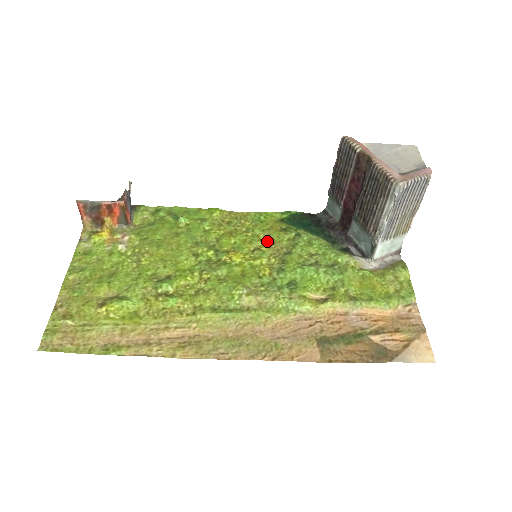
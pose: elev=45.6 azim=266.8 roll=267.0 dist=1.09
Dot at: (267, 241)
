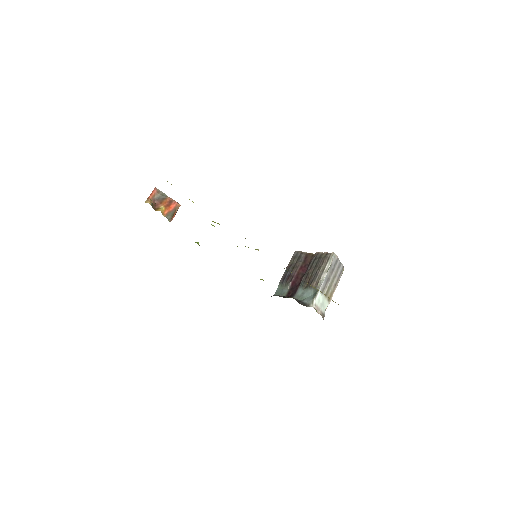
Dot at: occluded
